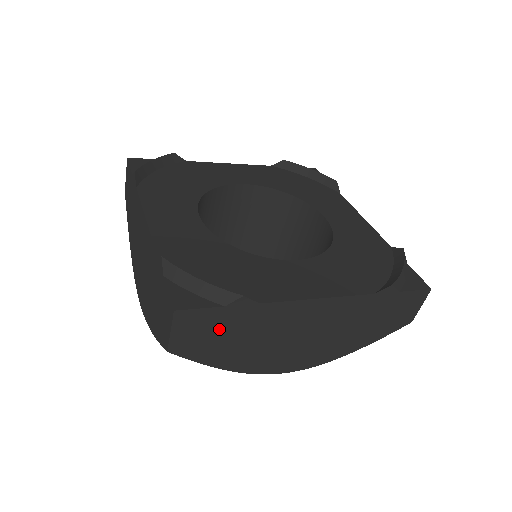
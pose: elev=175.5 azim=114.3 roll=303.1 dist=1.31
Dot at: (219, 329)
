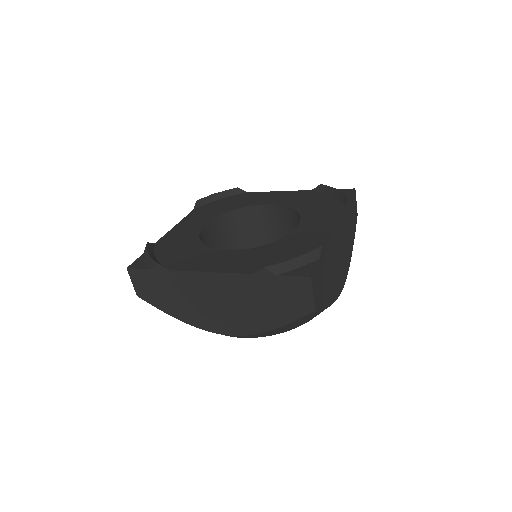
Dot at: (157, 285)
